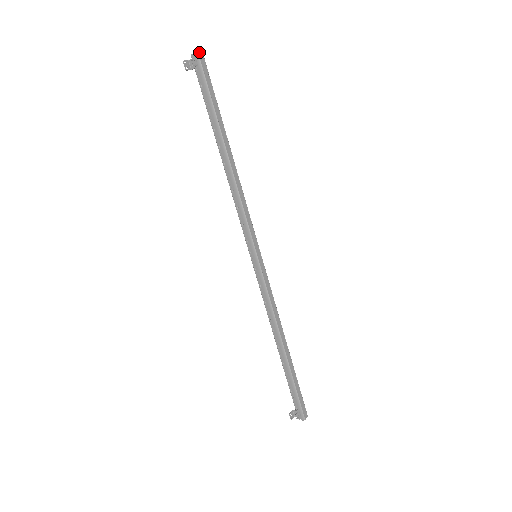
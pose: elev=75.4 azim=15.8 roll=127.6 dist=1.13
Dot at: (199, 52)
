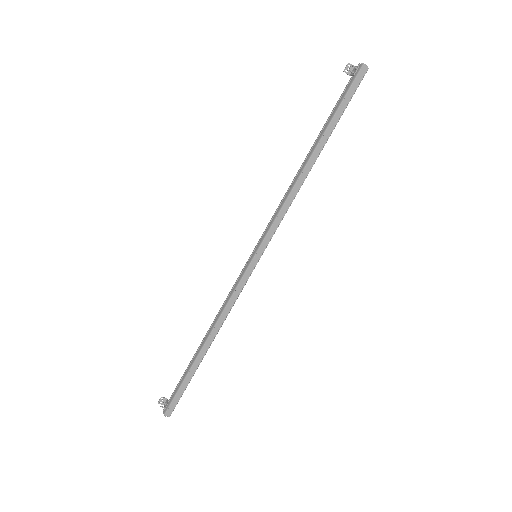
Dot at: (365, 65)
